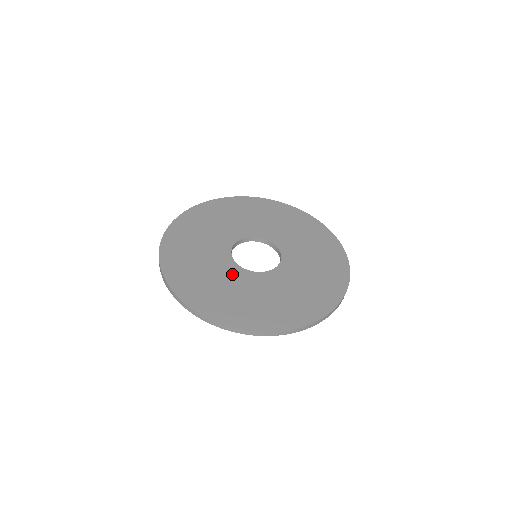
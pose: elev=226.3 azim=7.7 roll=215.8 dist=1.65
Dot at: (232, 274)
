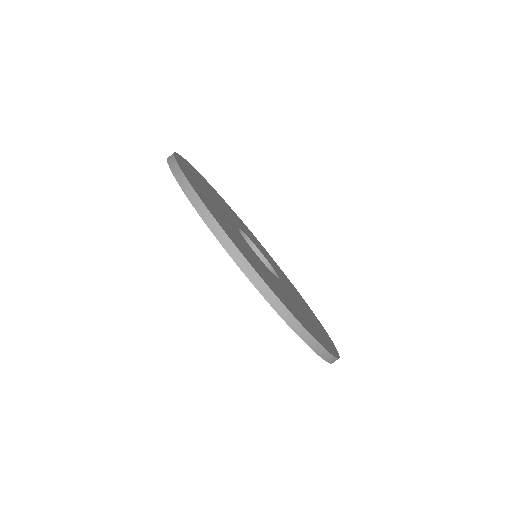
Dot at: (244, 241)
